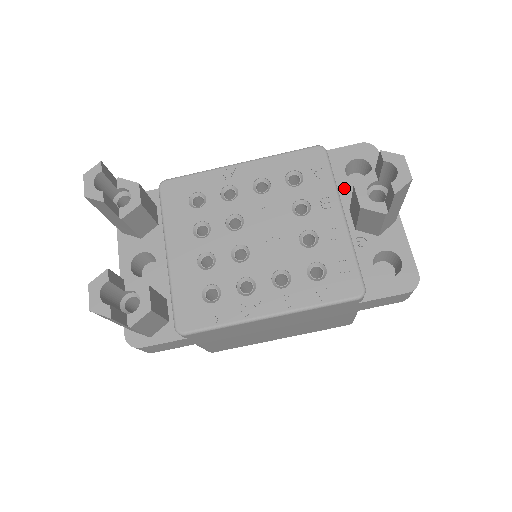
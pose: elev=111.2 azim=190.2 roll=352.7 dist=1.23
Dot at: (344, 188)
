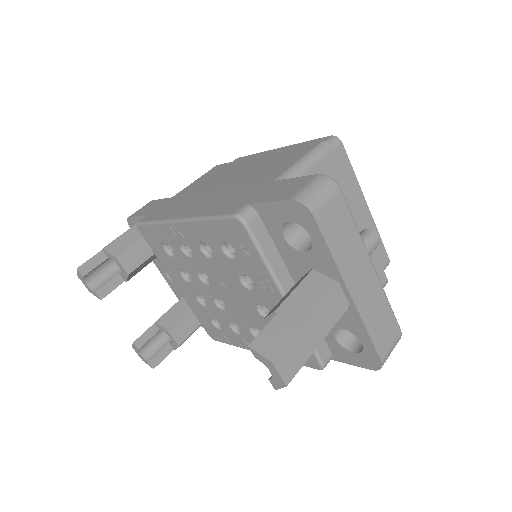
Dot at: (287, 255)
